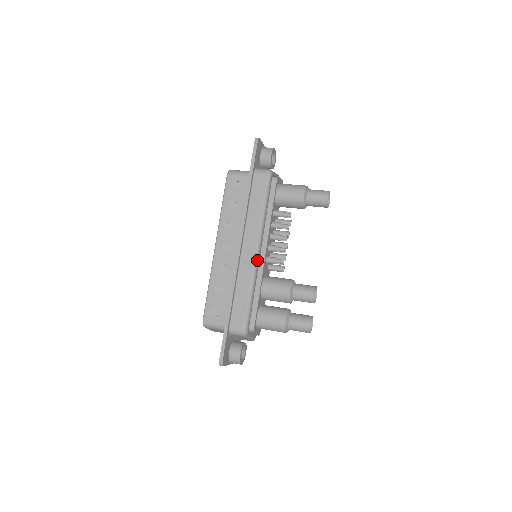
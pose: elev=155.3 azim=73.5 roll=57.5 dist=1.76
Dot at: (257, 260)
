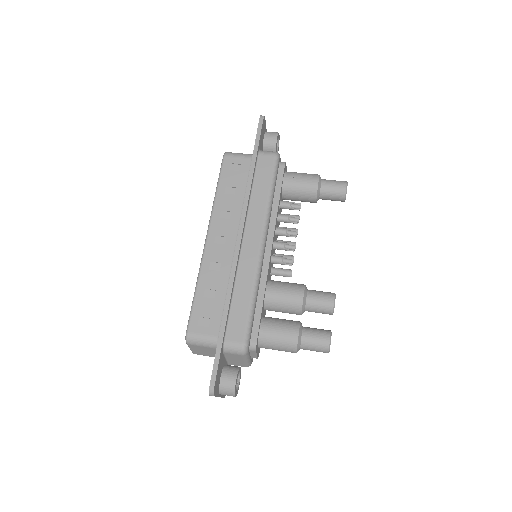
Dot at: (262, 256)
